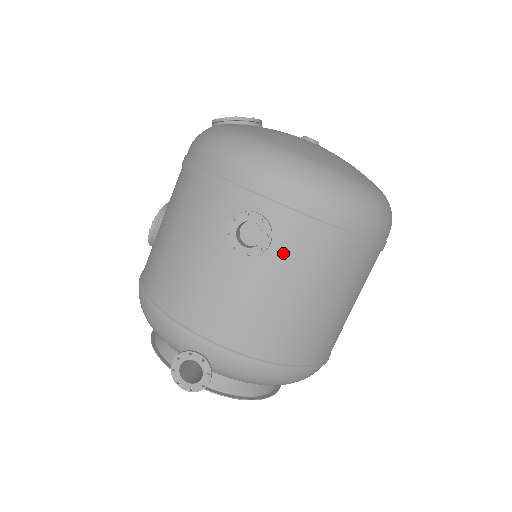
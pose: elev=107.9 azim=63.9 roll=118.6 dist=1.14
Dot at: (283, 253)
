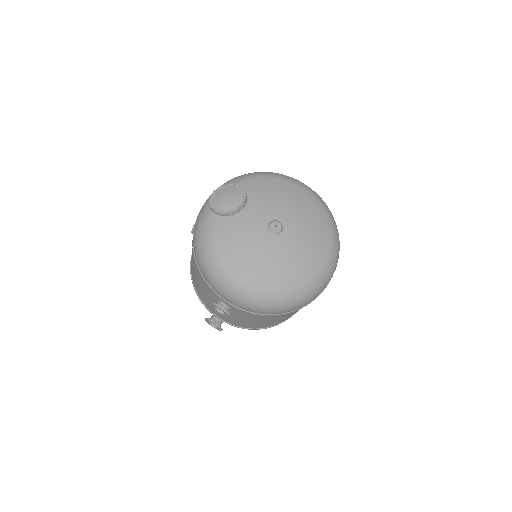
Dot at: (241, 315)
